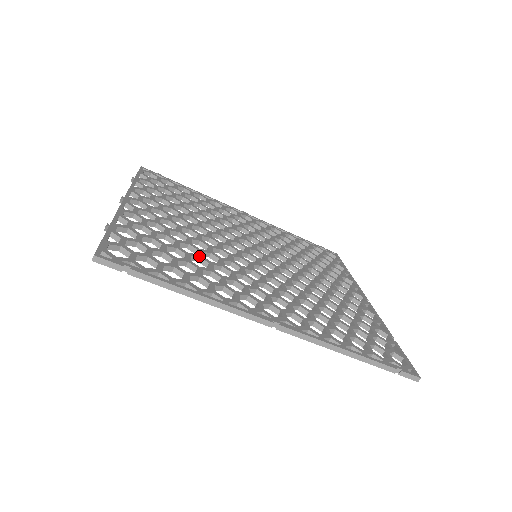
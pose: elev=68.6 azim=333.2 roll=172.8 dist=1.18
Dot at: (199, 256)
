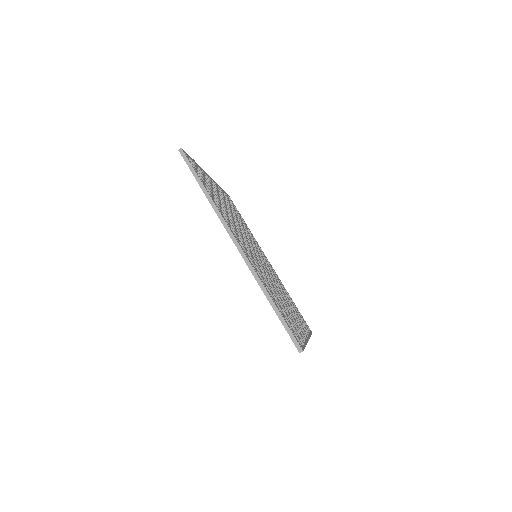
Dot at: (225, 210)
